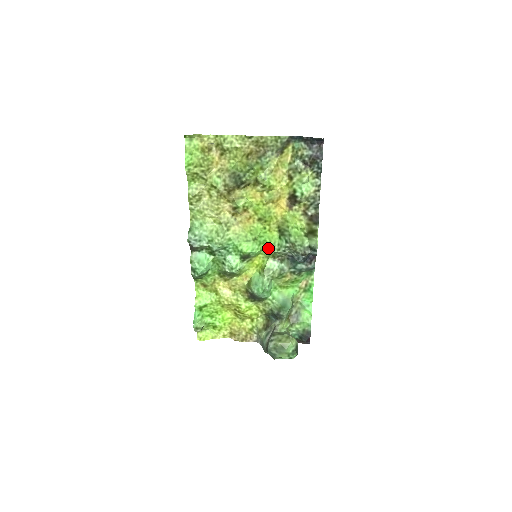
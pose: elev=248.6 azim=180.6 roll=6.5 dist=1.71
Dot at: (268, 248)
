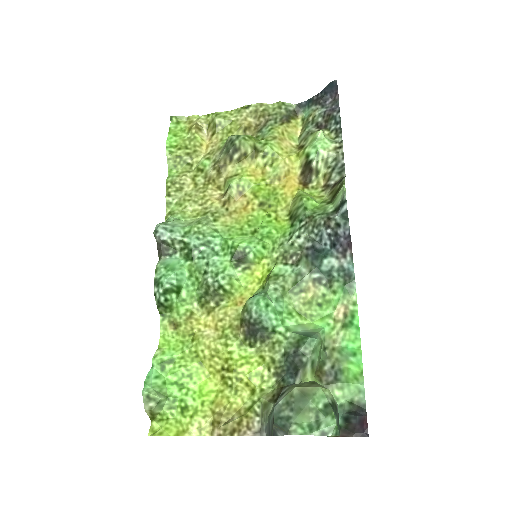
Dot at: (275, 244)
